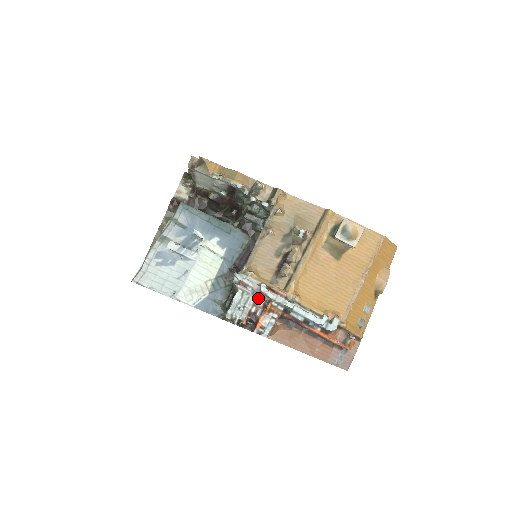
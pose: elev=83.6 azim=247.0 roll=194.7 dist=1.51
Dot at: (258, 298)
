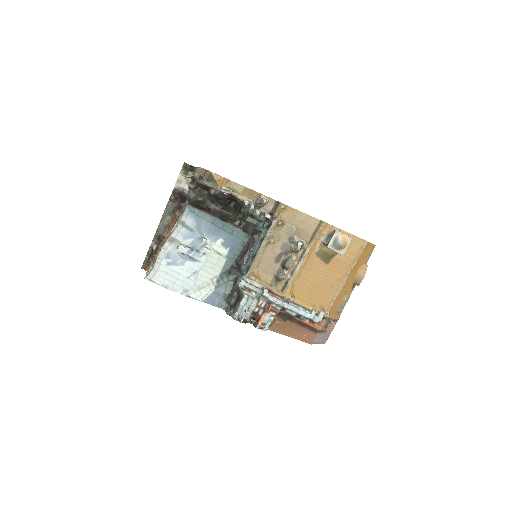
Dot at: (260, 301)
